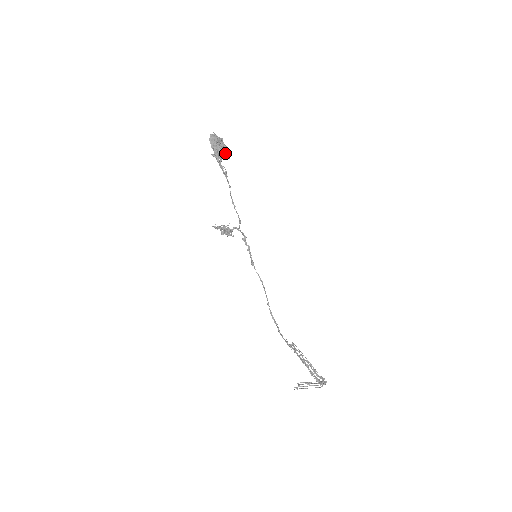
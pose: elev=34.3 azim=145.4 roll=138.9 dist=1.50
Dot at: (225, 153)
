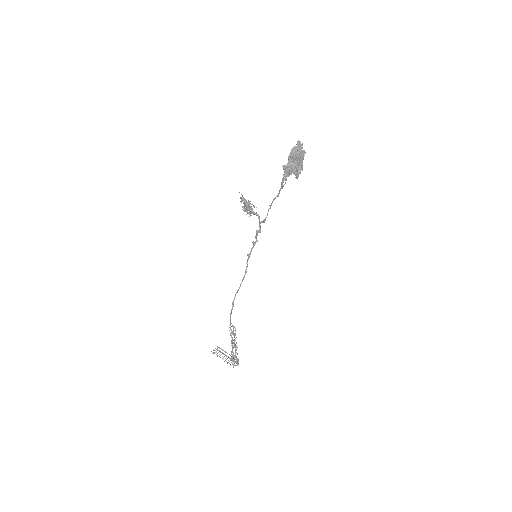
Dot at: (297, 172)
